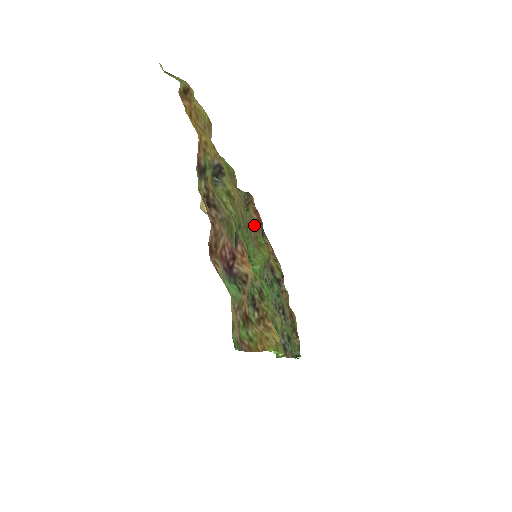
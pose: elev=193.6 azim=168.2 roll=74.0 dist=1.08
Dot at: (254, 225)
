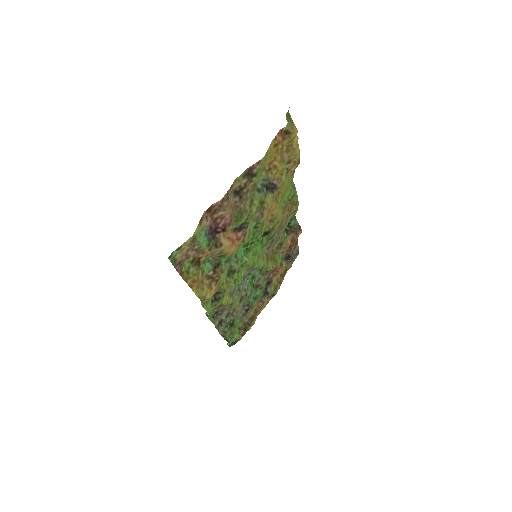
Dot at: (281, 245)
